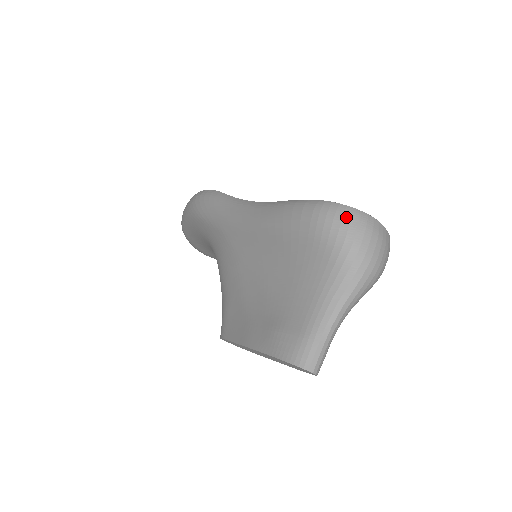
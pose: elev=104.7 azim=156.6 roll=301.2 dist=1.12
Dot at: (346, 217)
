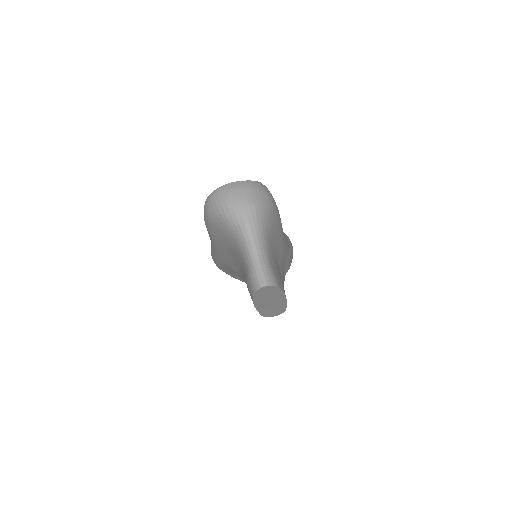
Dot at: (212, 200)
